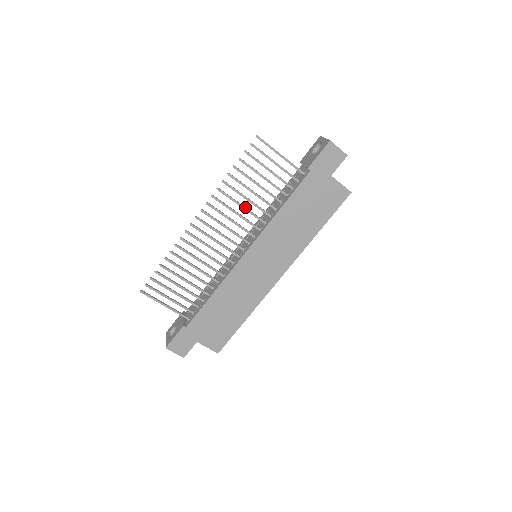
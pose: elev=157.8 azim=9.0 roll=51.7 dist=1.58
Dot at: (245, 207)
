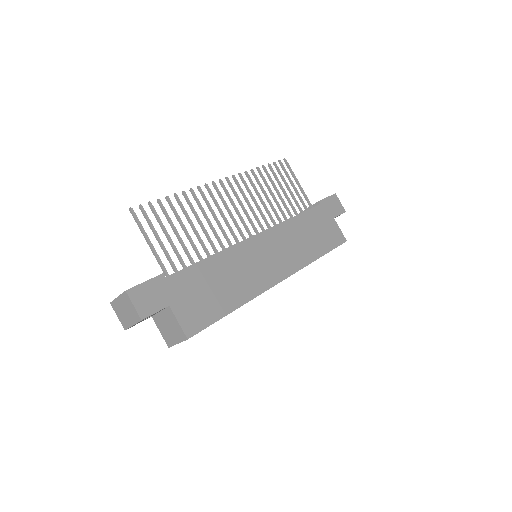
Dot at: (263, 201)
